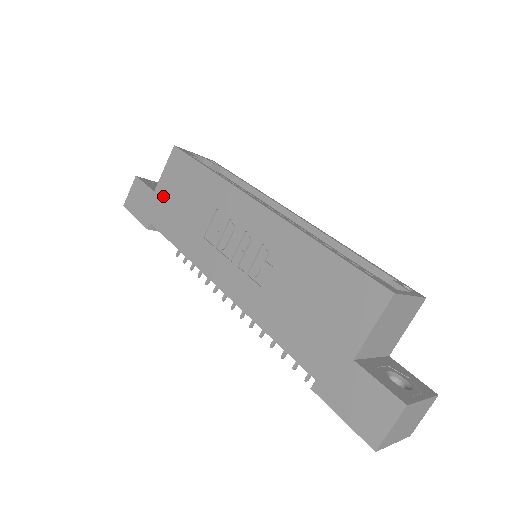
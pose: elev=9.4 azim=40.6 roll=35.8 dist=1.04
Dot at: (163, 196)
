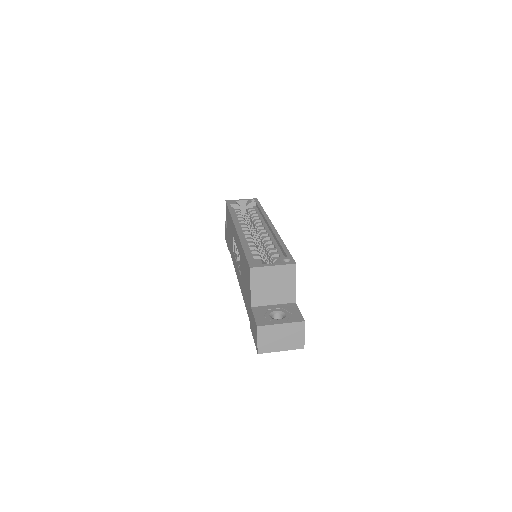
Dot at: occluded
